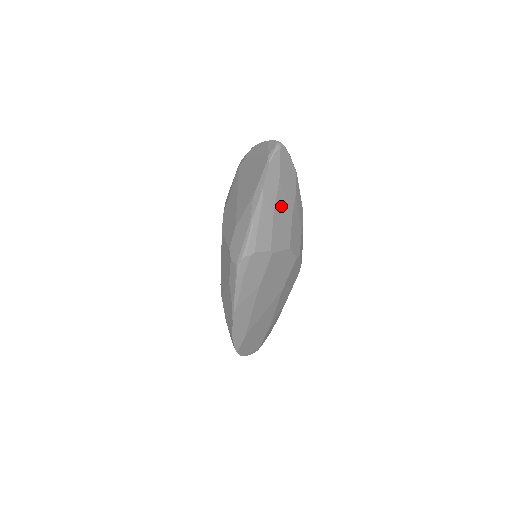
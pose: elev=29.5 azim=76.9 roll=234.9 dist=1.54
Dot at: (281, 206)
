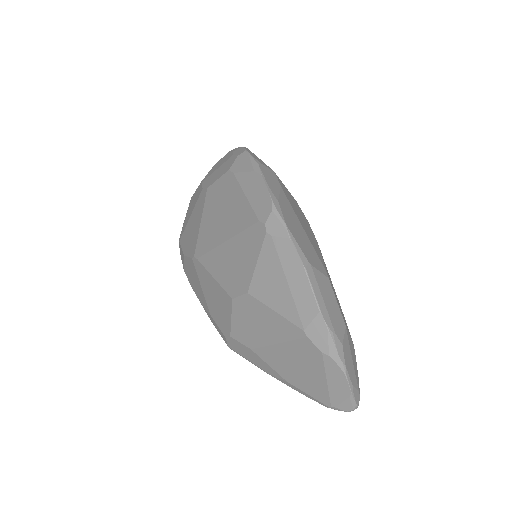
Dot at: occluded
